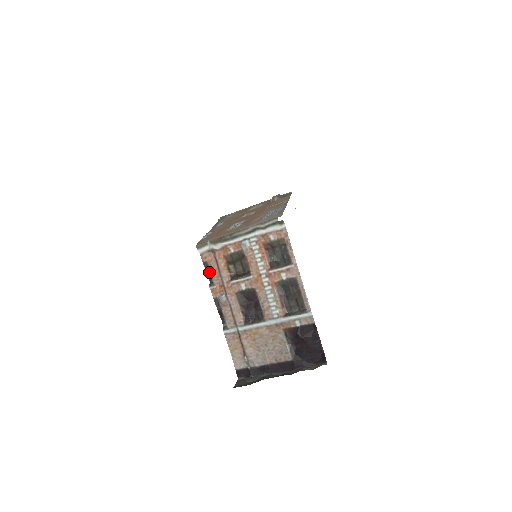
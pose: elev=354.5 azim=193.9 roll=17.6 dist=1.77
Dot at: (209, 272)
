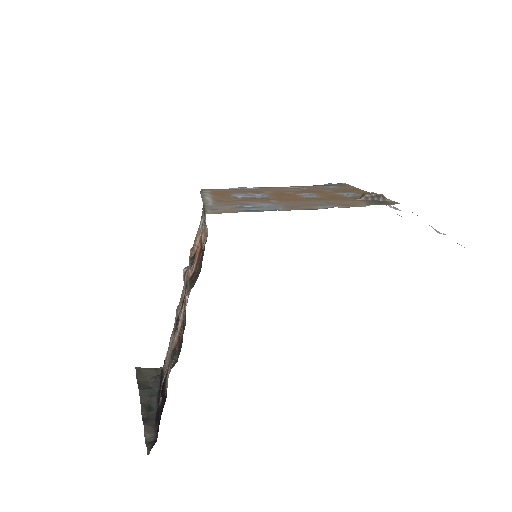
Dot at: occluded
